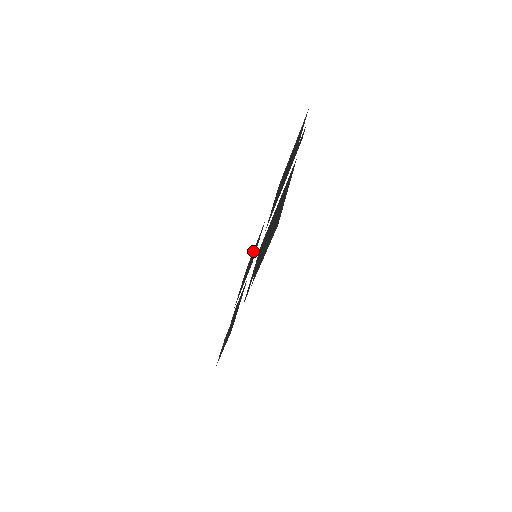
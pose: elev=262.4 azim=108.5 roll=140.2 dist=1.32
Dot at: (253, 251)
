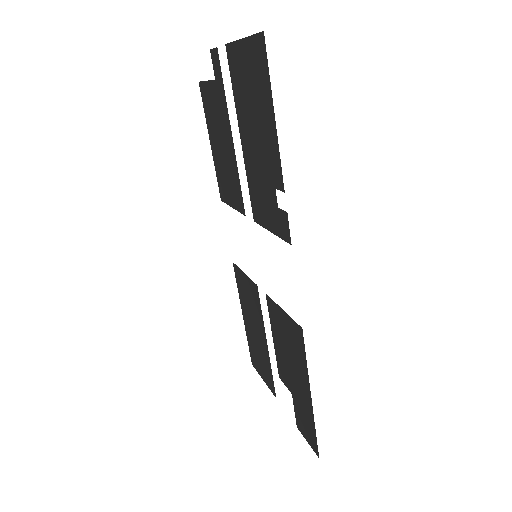
Dot at: (245, 321)
